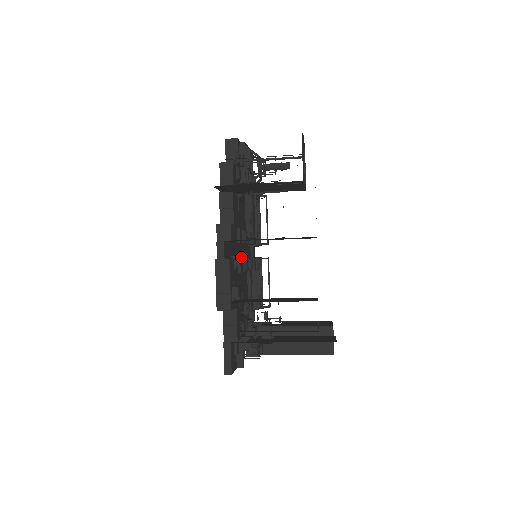
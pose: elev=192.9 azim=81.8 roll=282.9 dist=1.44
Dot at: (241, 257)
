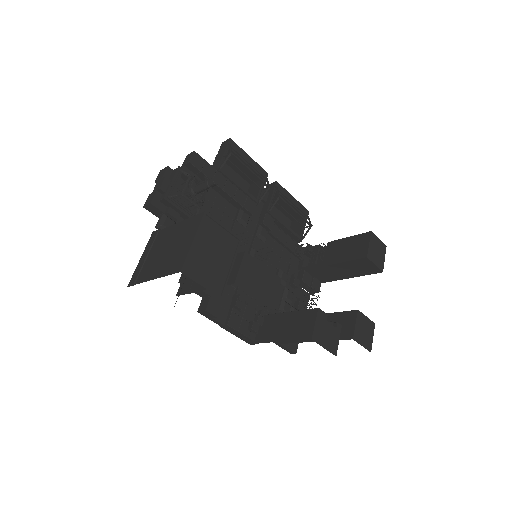
Dot at: (238, 300)
